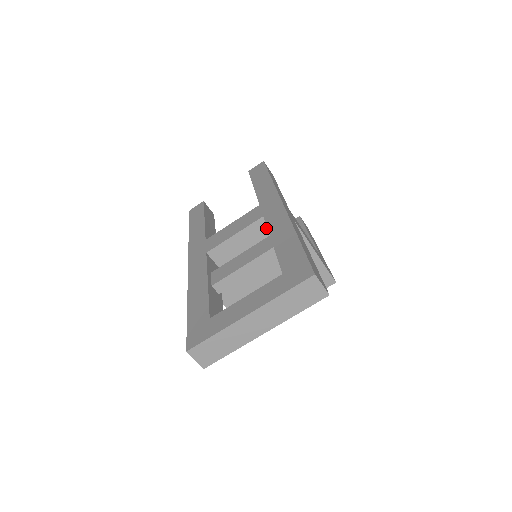
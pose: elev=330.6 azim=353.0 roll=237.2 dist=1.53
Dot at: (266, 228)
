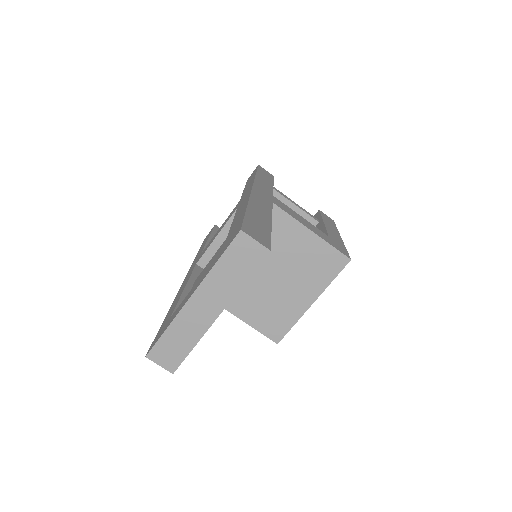
Dot at: occluded
